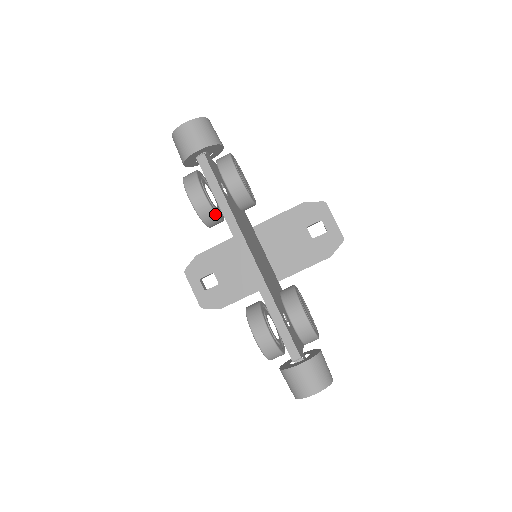
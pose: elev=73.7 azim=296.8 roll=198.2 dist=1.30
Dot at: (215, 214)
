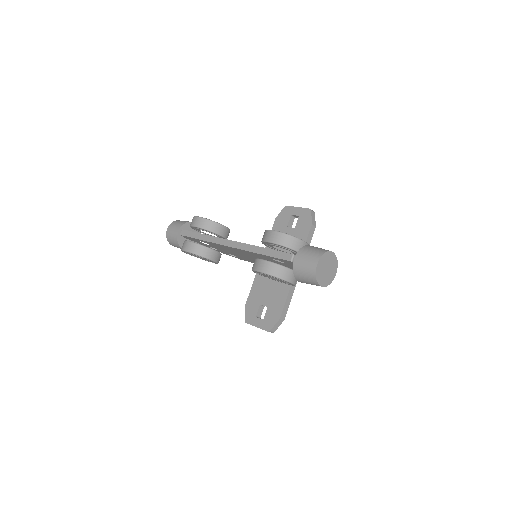
Dot at: (204, 246)
